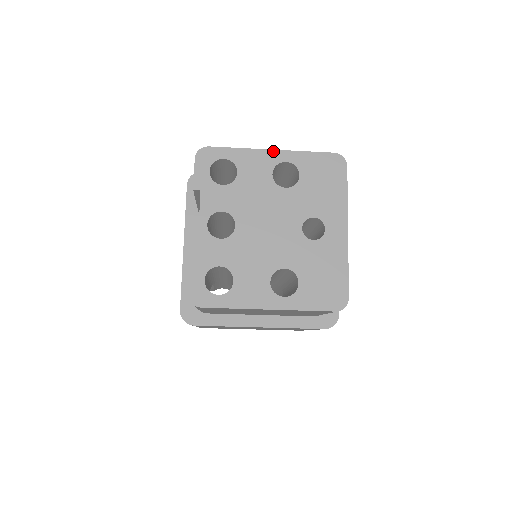
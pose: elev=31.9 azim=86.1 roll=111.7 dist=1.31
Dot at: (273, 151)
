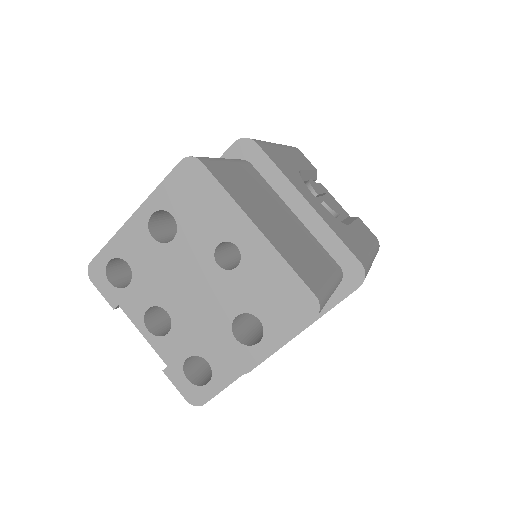
Dot at: (134, 215)
